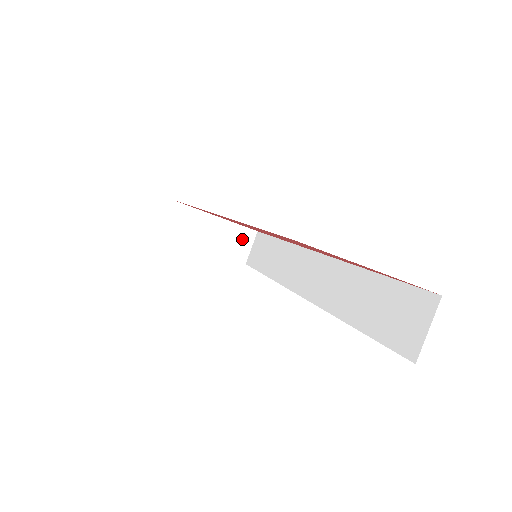
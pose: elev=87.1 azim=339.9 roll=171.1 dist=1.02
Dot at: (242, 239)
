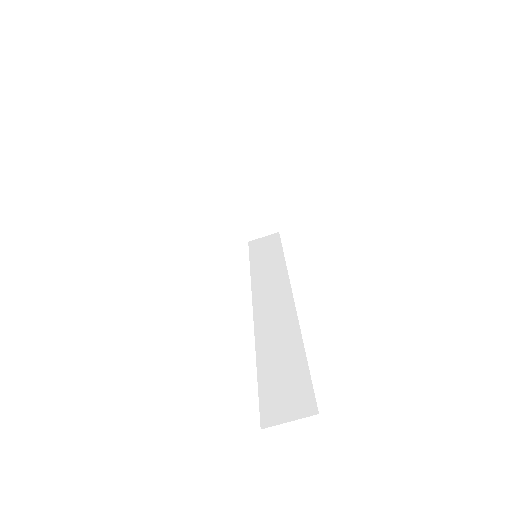
Dot at: (264, 225)
